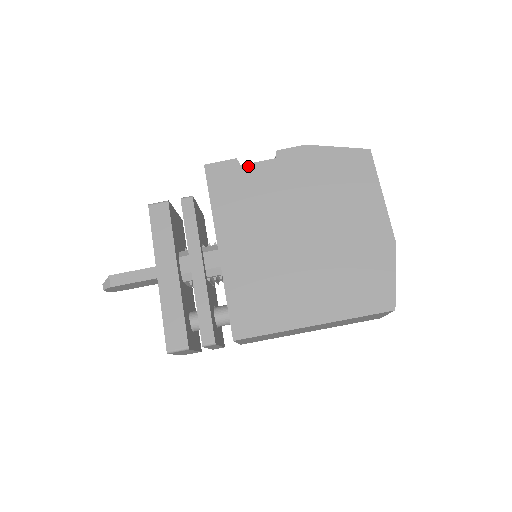
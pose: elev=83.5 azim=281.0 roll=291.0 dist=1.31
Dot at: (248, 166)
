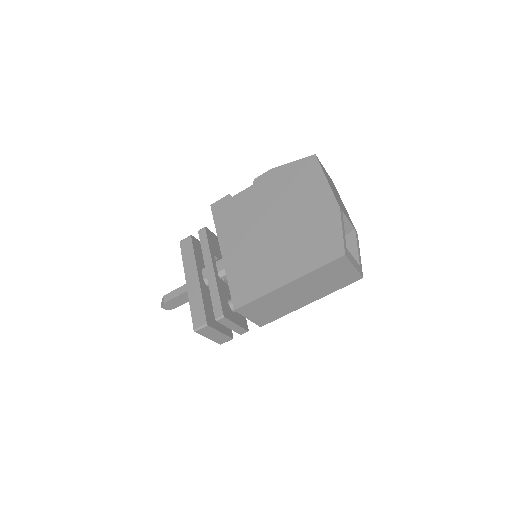
Dot at: (237, 196)
